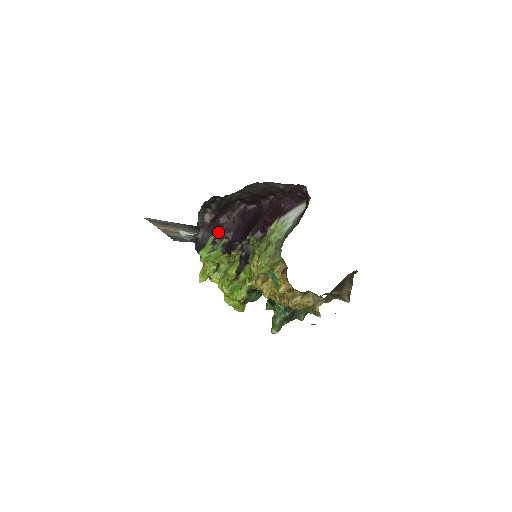
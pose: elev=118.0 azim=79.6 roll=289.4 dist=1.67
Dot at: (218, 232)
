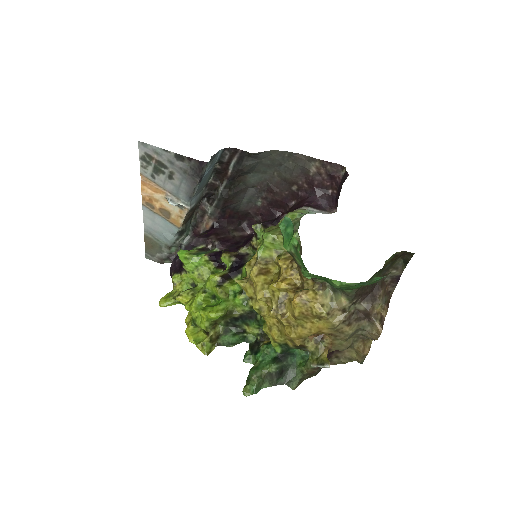
Dot at: (211, 239)
